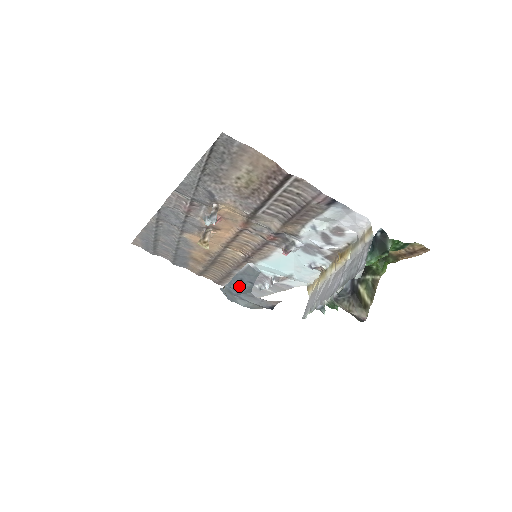
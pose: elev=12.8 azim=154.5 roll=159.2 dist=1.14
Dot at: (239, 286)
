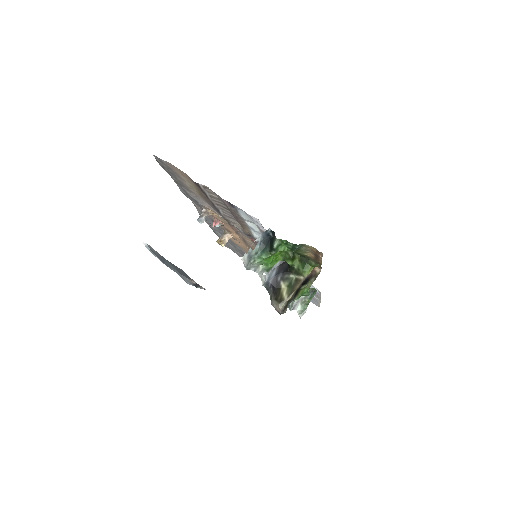
Dot at: occluded
